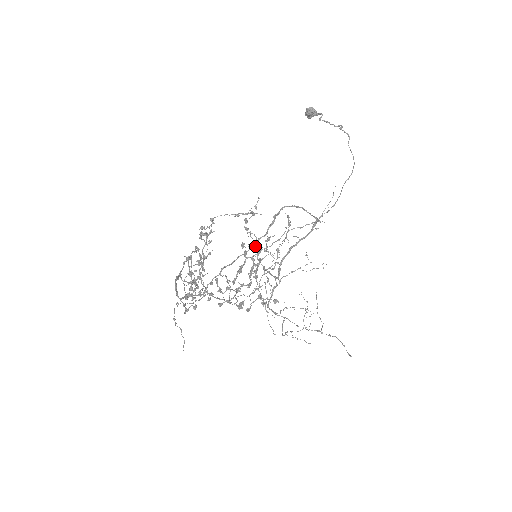
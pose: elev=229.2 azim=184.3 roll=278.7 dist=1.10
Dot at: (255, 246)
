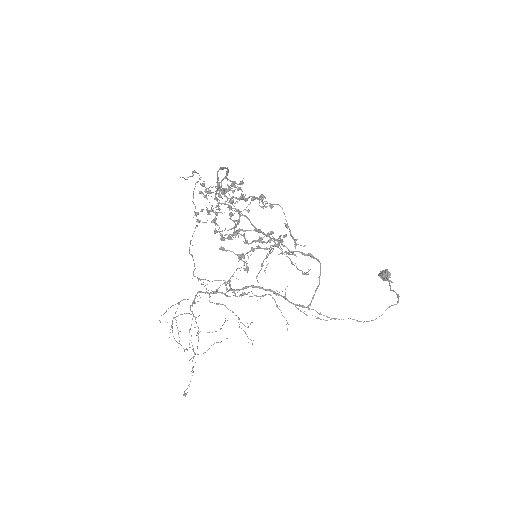
Dot at: occluded
